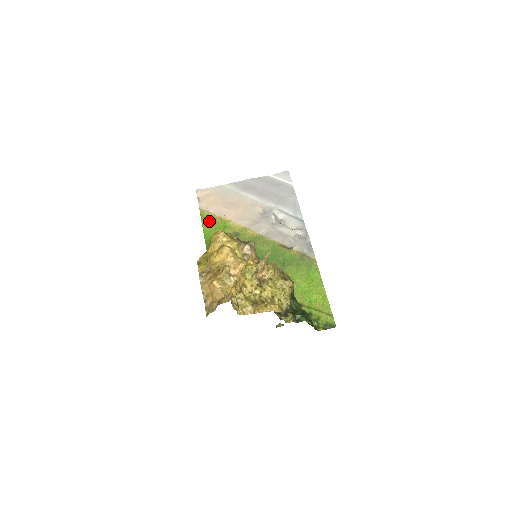
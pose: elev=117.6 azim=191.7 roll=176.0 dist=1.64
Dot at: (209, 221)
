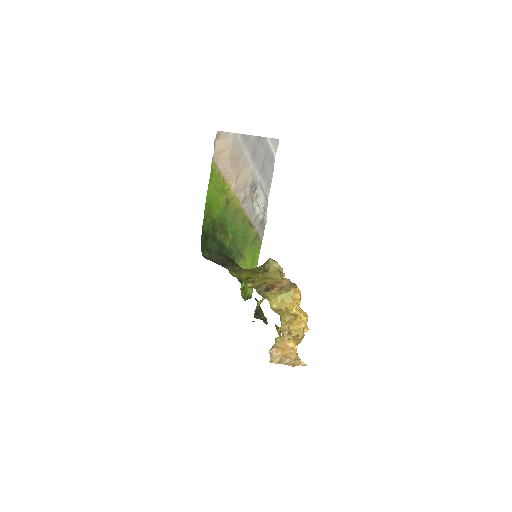
Dot at: (215, 179)
